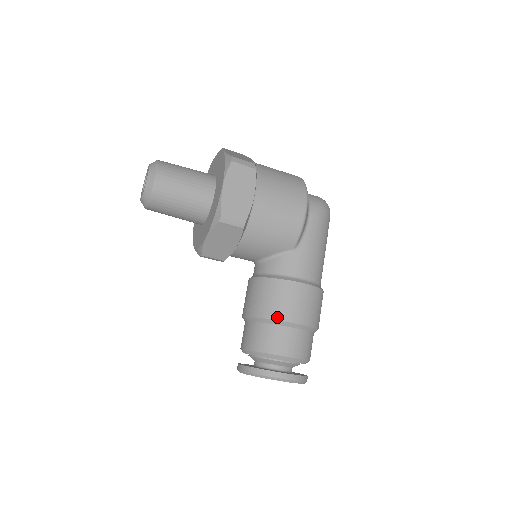
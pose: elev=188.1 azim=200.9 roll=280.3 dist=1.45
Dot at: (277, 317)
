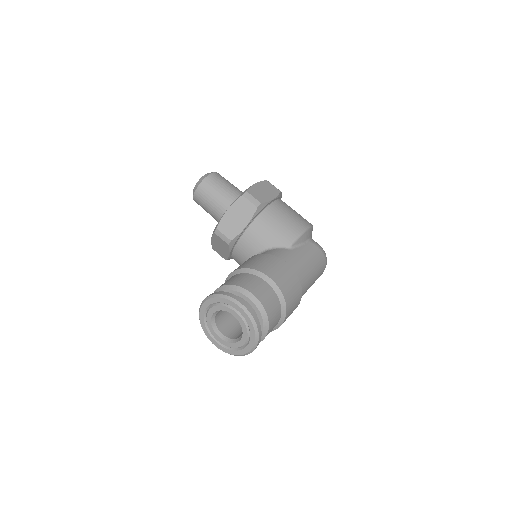
Dot at: (256, 268)
